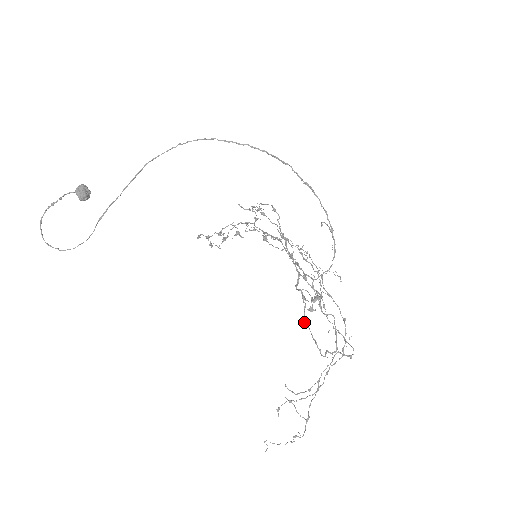
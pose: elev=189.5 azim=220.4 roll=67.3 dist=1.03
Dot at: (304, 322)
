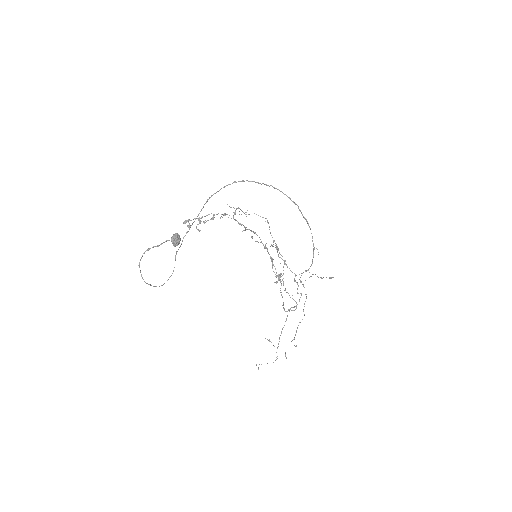
Dot at: occluded
